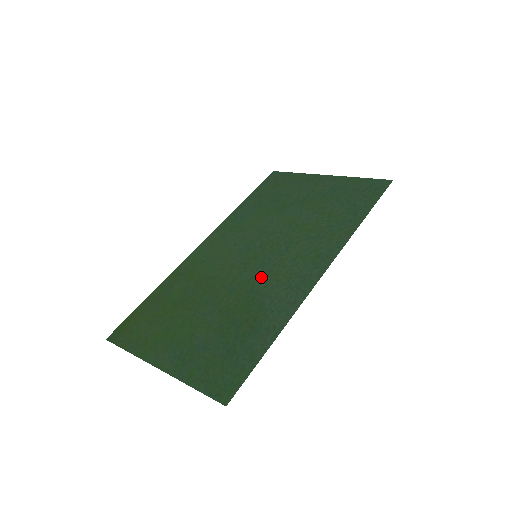
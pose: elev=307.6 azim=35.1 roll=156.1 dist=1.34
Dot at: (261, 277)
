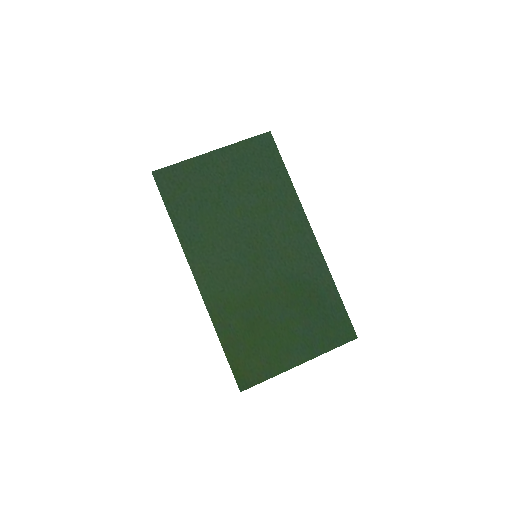
Dot at: (281, 266)
